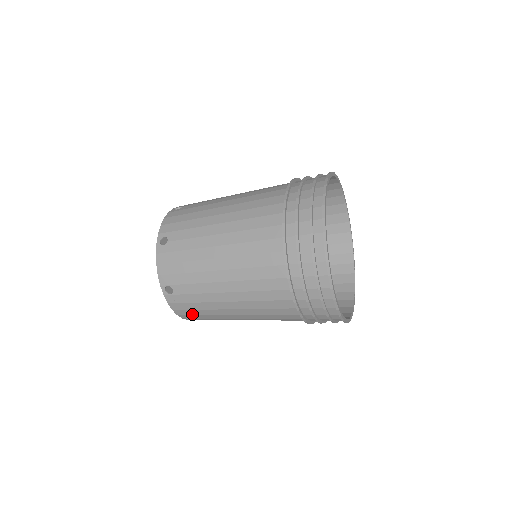
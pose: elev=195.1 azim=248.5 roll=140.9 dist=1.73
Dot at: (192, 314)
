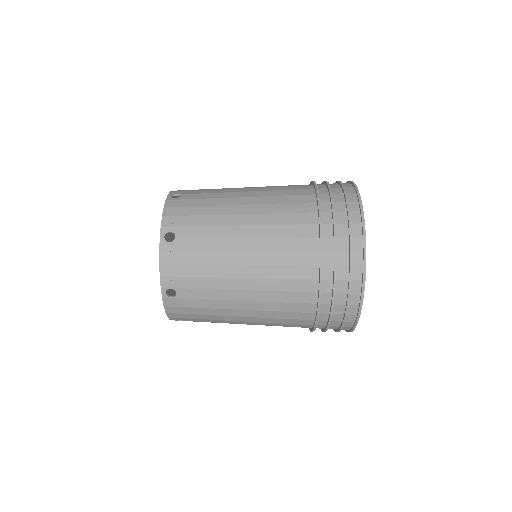
Dot at: (188, 317)
